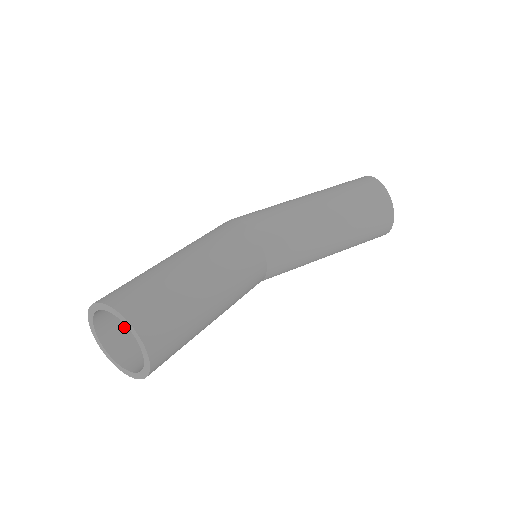
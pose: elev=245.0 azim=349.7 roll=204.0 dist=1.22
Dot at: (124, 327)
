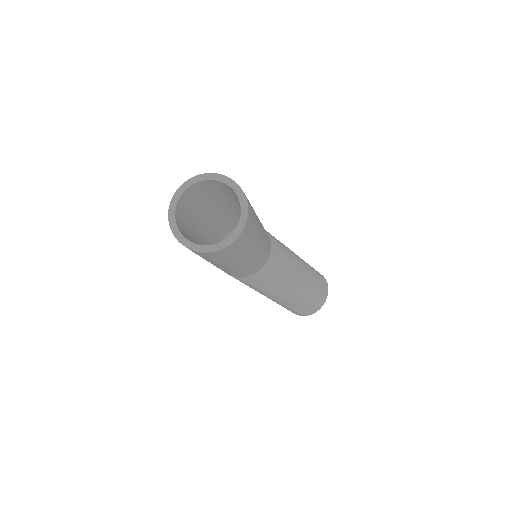
Dot at: (185, 214)
